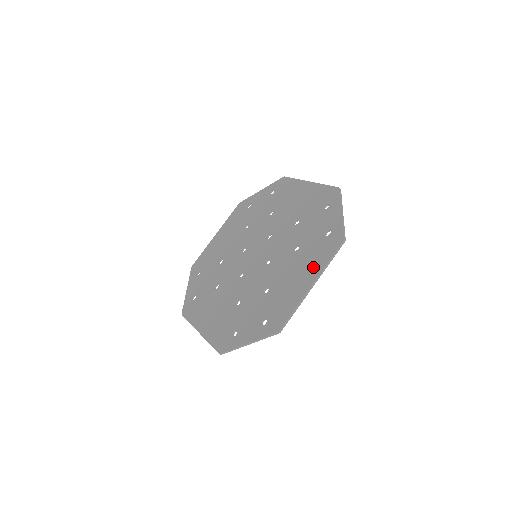
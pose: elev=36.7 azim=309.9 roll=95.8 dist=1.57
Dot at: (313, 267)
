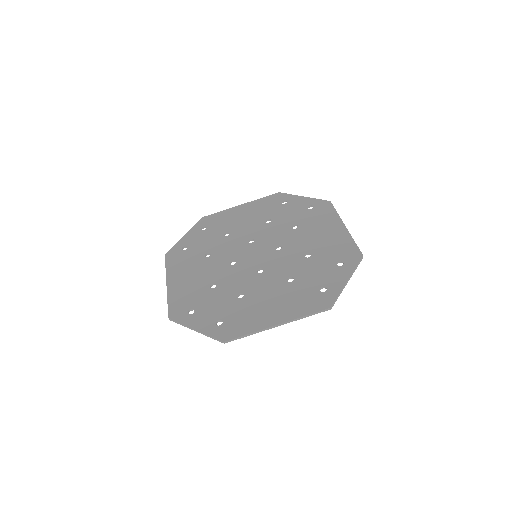
Dot at: (290, 310)
